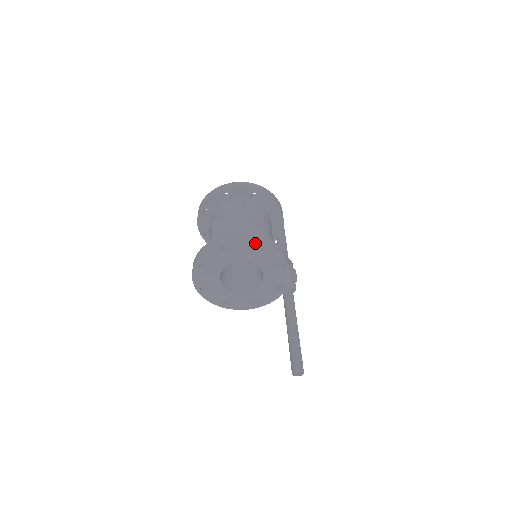
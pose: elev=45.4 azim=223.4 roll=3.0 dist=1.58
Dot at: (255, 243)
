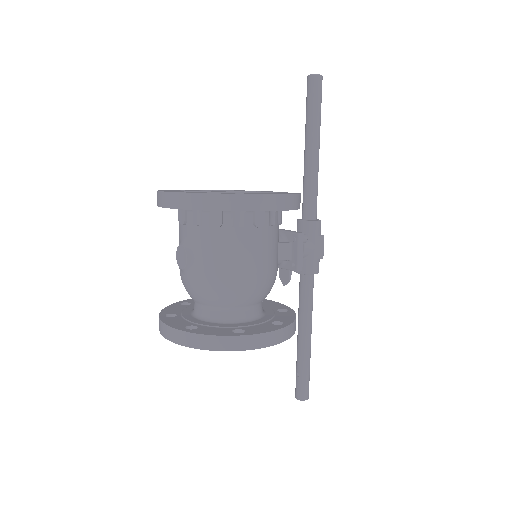
Dot at: (230, 349)
